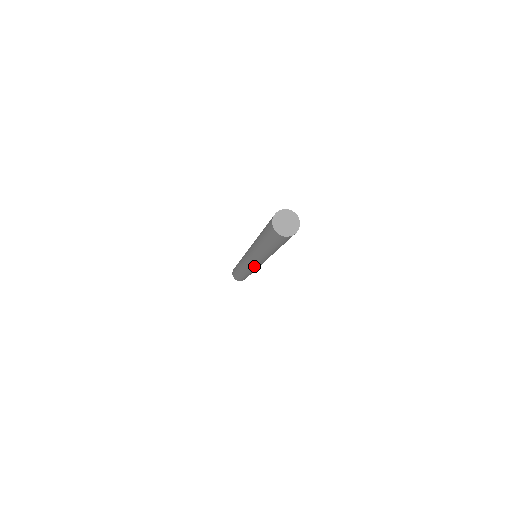
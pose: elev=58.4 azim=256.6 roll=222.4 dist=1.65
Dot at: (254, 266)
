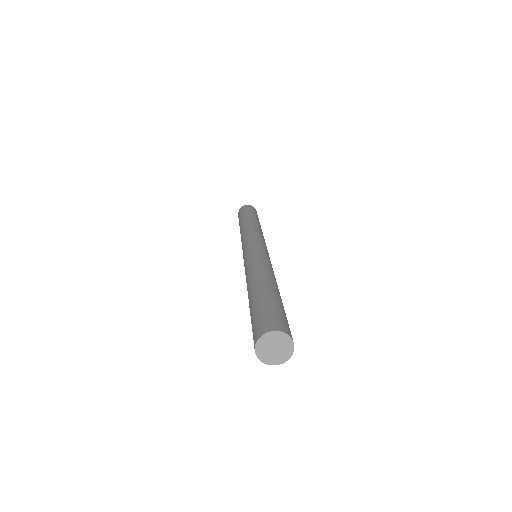
Dot at: occluded
